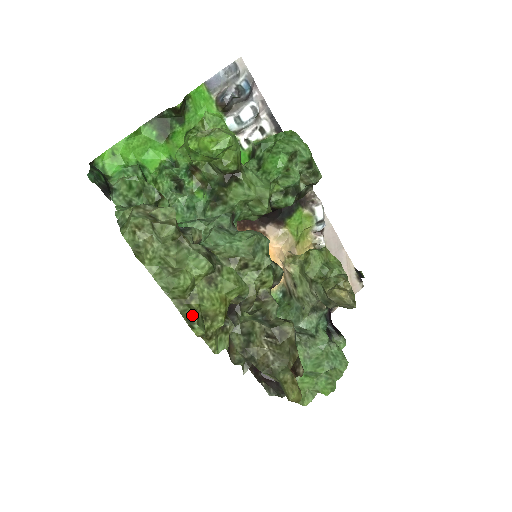
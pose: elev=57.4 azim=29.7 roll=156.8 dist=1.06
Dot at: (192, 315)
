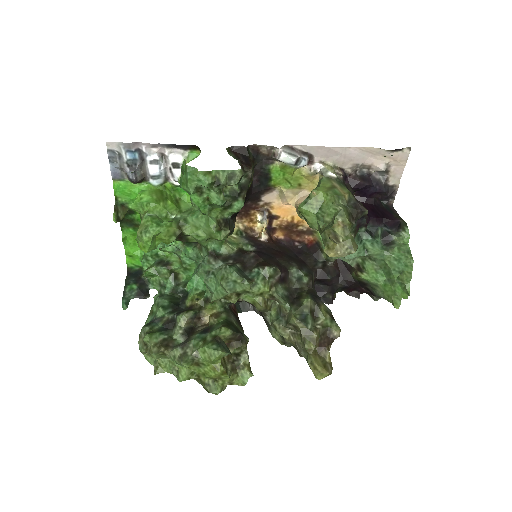
Dot at: (205, 387)
